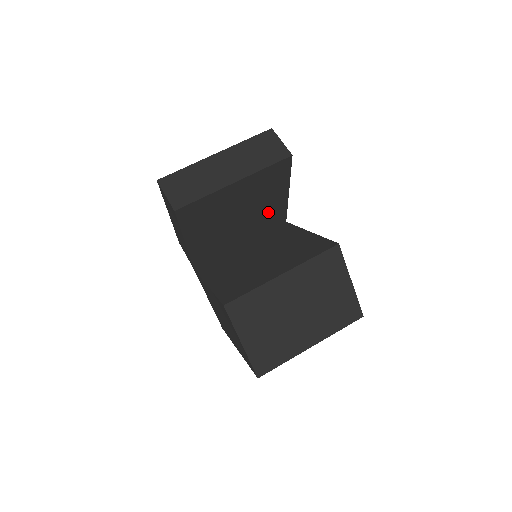
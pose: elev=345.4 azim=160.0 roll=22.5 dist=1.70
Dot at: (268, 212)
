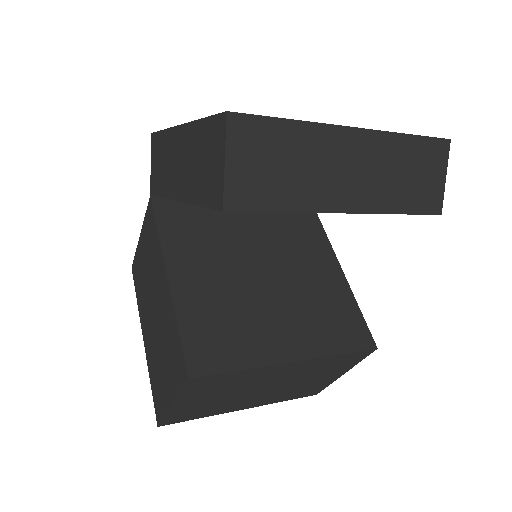
Dot at: occluded
